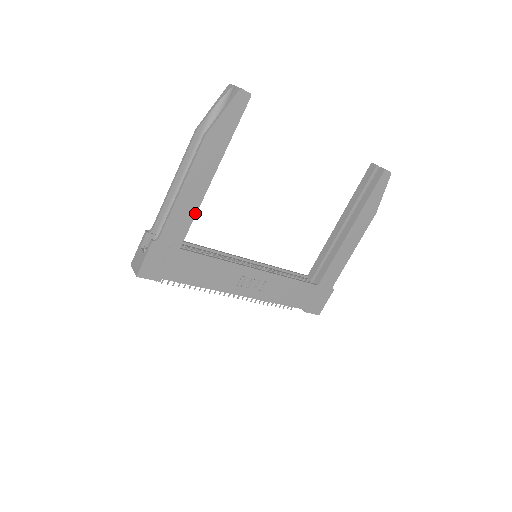
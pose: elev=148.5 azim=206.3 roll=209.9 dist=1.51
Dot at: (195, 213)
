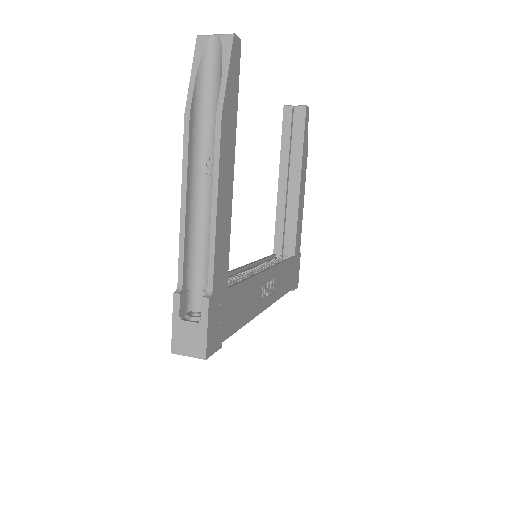
Dot at: (229, 231)
